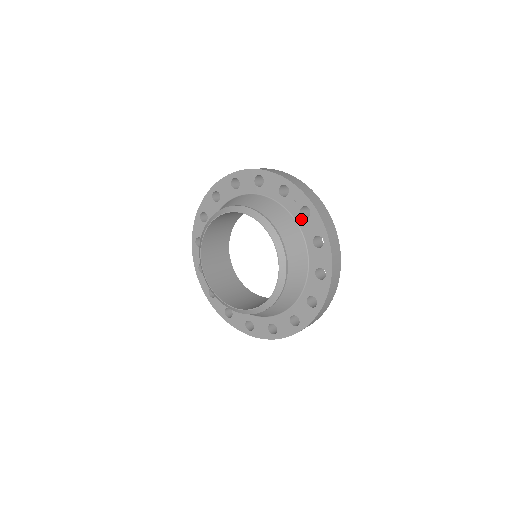
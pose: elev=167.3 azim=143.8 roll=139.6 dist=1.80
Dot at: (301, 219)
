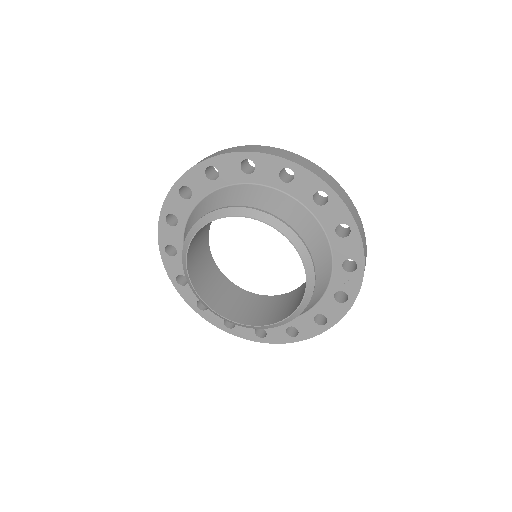
Dot at: (332, 295)
